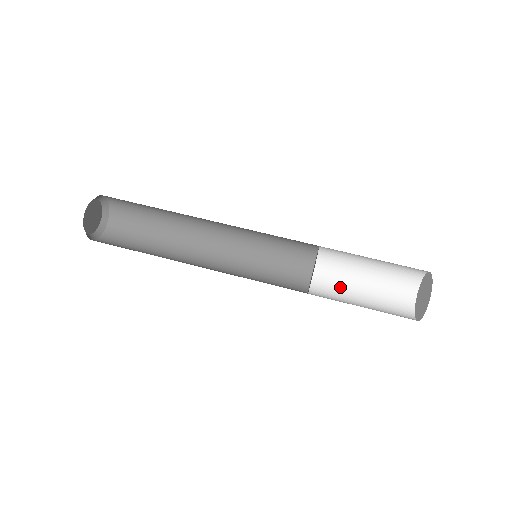
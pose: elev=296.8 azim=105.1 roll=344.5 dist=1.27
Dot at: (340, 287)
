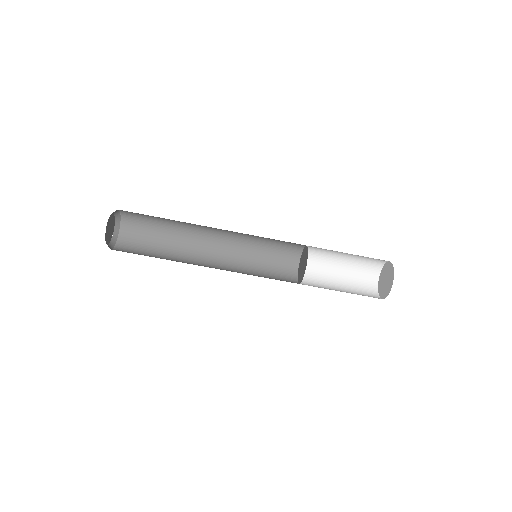
Dot at: (326, 256)
